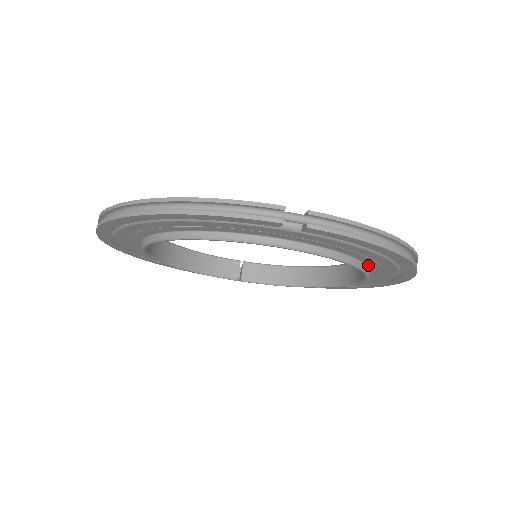
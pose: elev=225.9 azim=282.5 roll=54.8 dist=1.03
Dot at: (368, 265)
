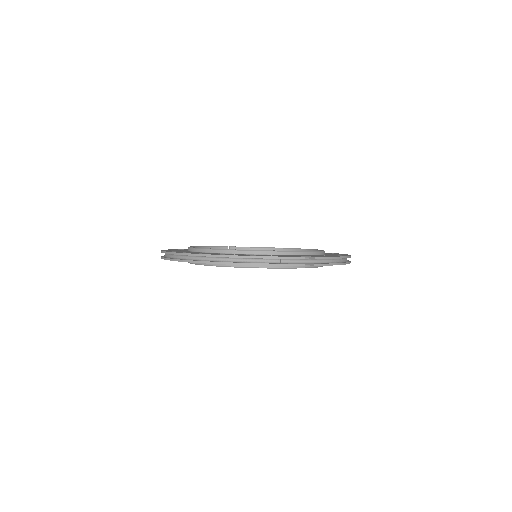
Dot at: occluded
